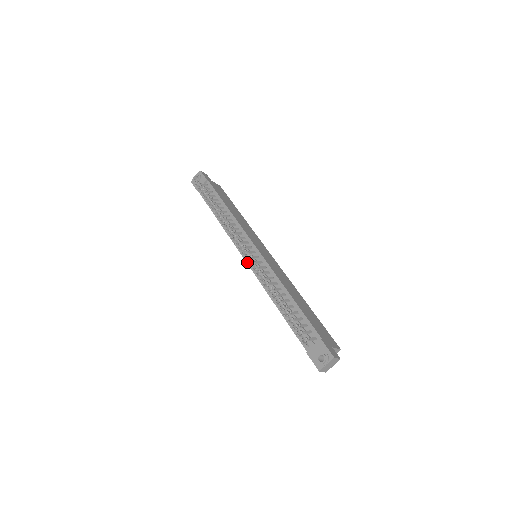
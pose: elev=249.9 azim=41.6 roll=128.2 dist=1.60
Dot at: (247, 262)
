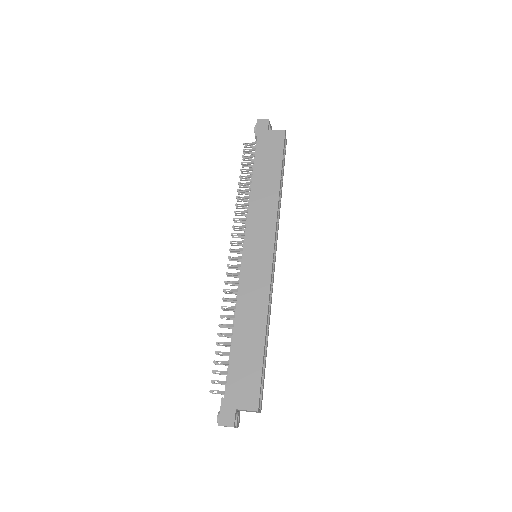
Dot at: occluded
